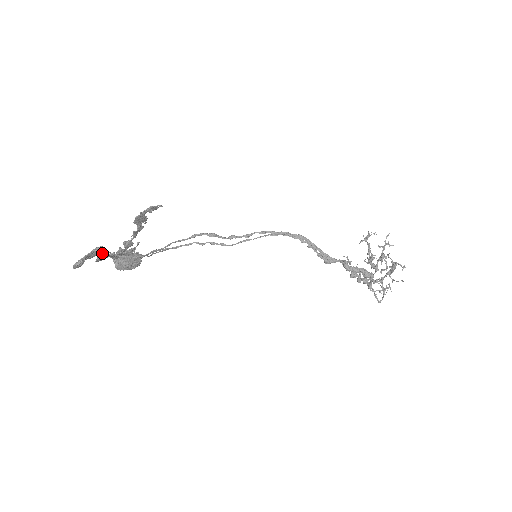
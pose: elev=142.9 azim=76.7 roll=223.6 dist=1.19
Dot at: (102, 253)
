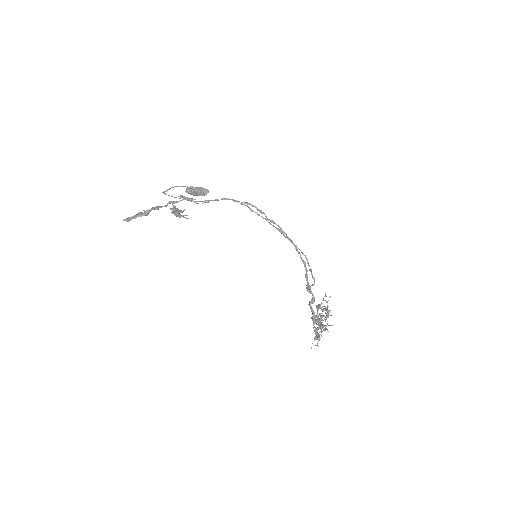
Dot at: (177, 186)
